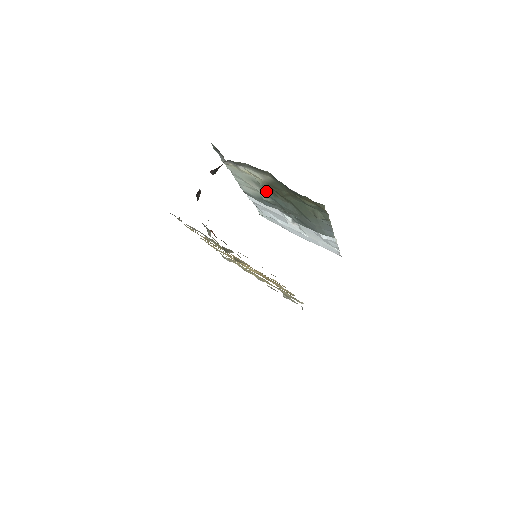
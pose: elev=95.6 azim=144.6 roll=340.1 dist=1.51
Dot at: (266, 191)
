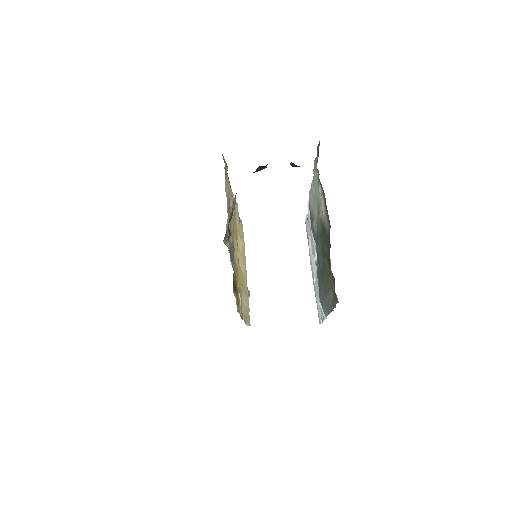
Dot at: (319, 224)
